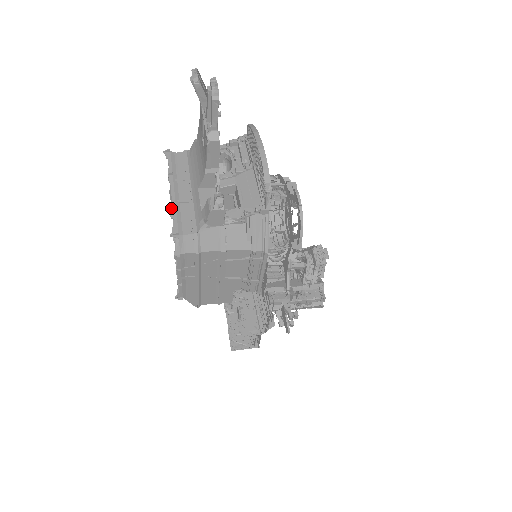
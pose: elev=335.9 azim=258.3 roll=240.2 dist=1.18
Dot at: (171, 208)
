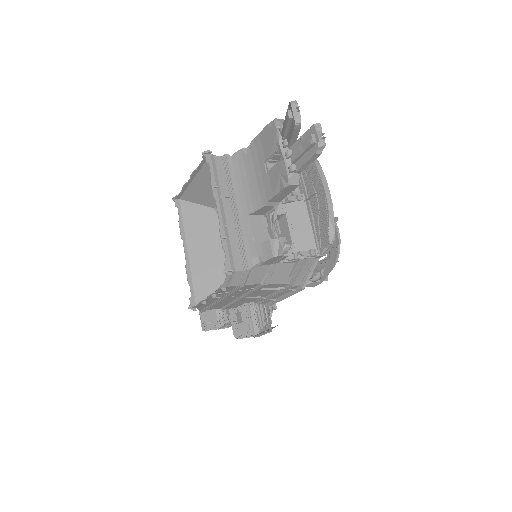
Dot at: (220, 235)
